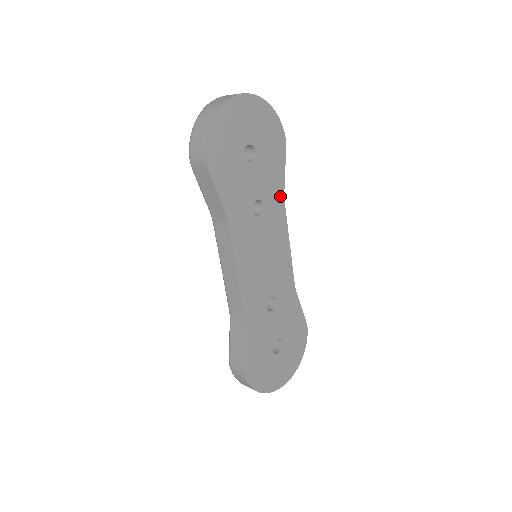
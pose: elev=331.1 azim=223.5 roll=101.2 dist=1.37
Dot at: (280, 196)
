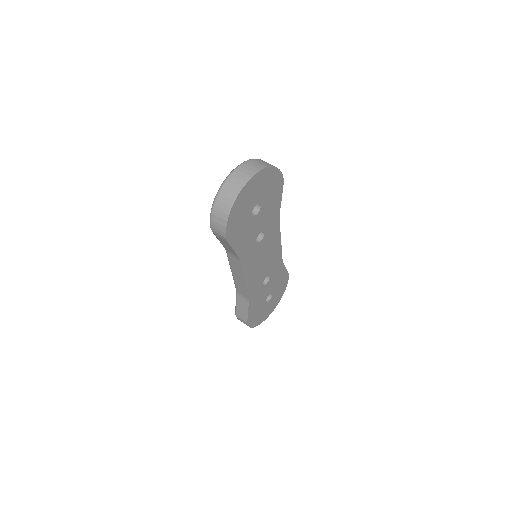
Dot at: (276, 218)
